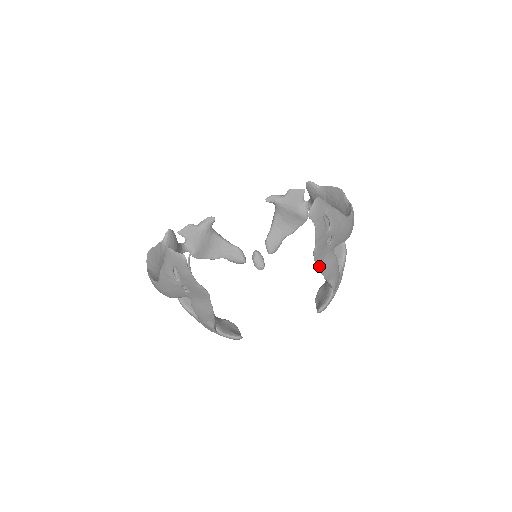
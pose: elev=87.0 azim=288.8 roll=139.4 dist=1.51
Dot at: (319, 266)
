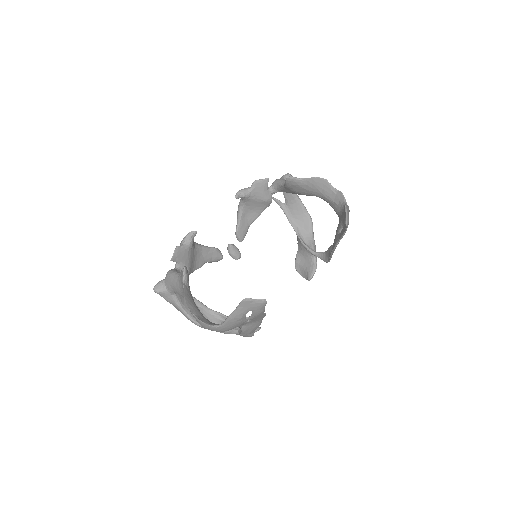
Dot at: (332, 252)
